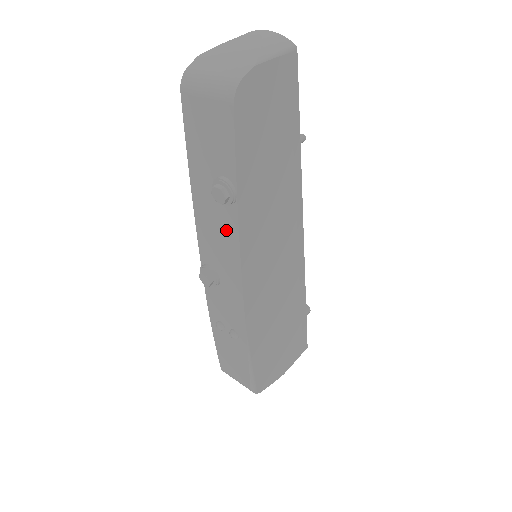
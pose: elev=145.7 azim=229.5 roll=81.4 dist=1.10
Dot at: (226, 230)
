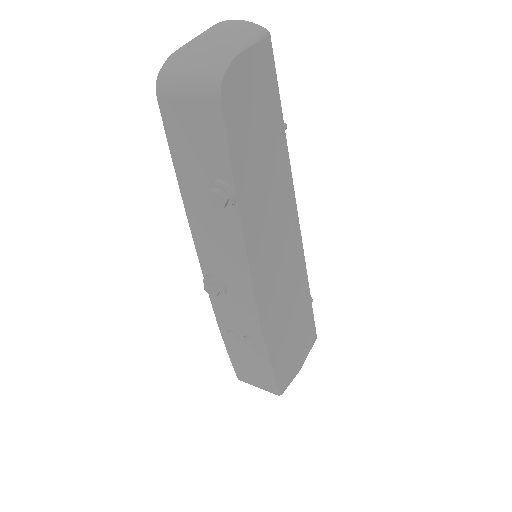
Dot at: (228, 235)
